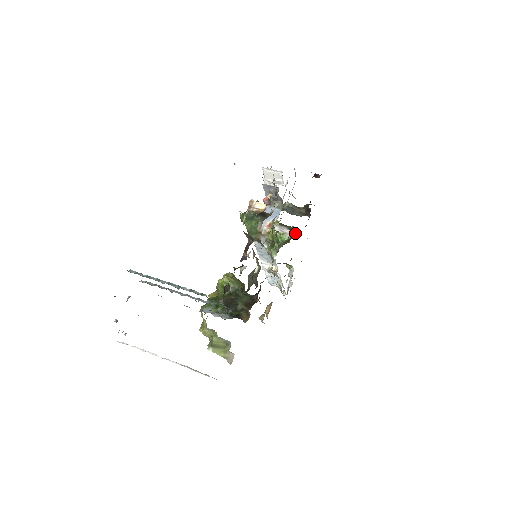
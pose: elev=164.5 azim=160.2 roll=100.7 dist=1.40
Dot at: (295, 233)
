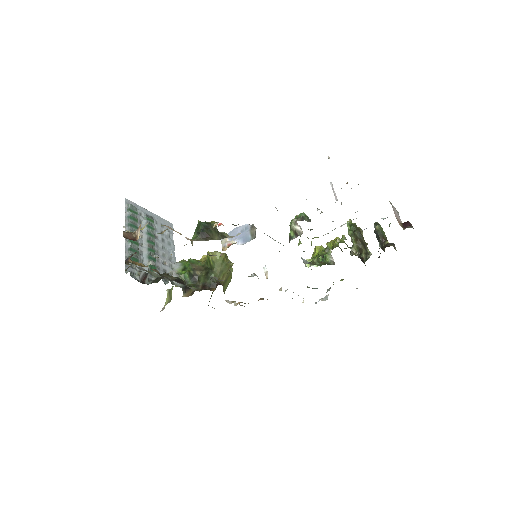
Dot at: occluded
